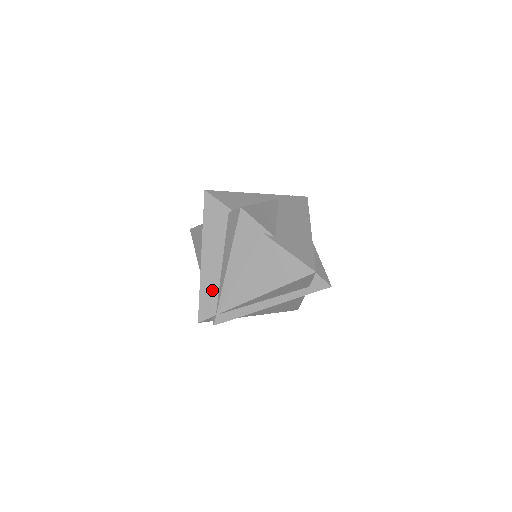
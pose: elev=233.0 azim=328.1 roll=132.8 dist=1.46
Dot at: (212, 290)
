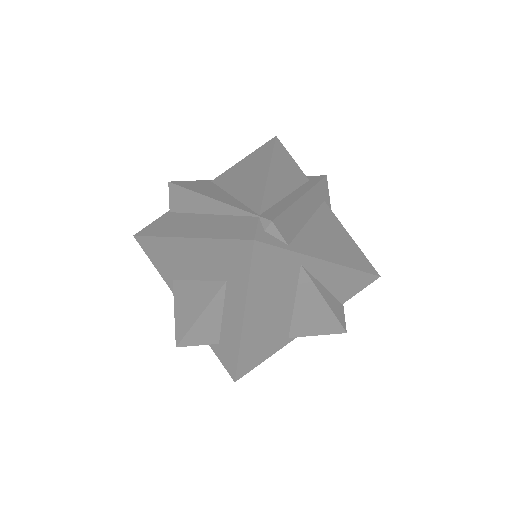
Dot at: (226, 223)
